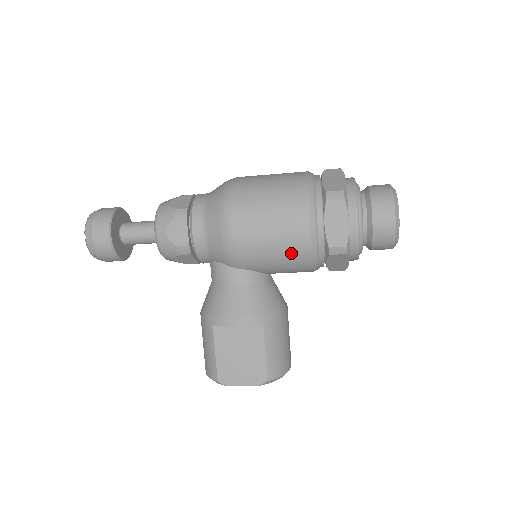
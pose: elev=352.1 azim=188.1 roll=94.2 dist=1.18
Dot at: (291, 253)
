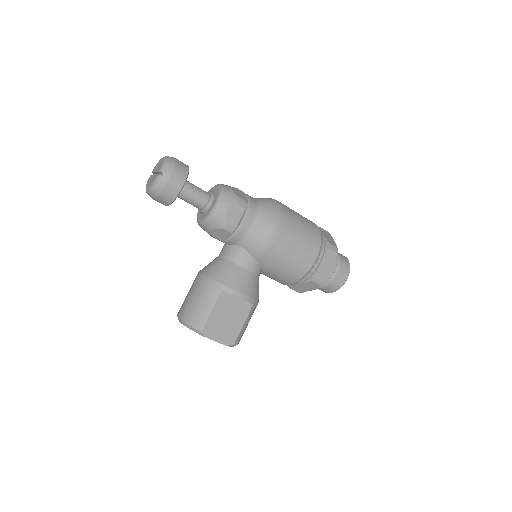
Dot at: (295, 268)
